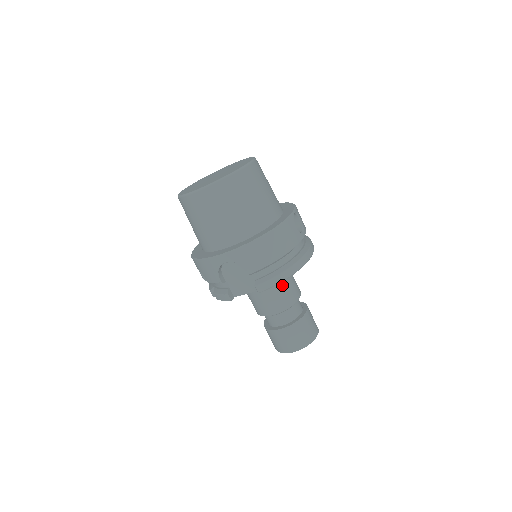
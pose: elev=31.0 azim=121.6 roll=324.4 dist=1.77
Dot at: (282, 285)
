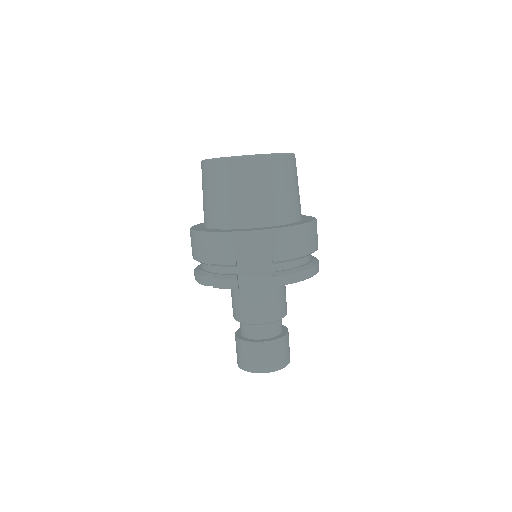
Dot at: (280, 292)
